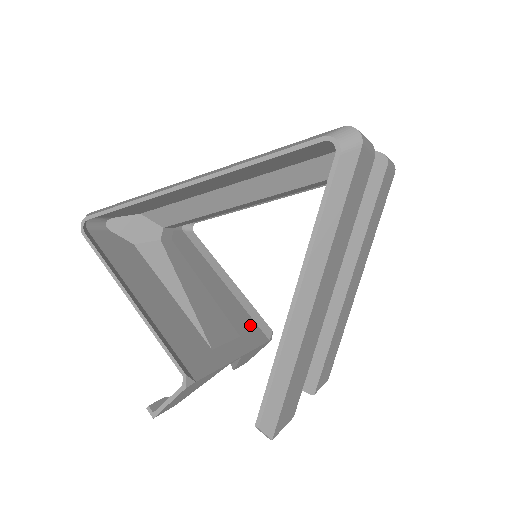
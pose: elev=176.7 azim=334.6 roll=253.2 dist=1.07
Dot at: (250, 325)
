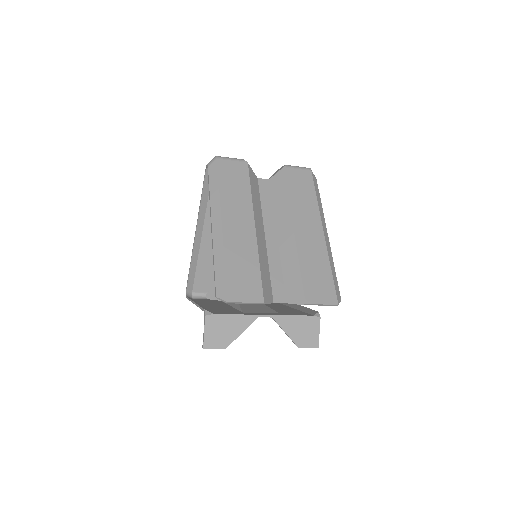
Dot at: (298, 313)
